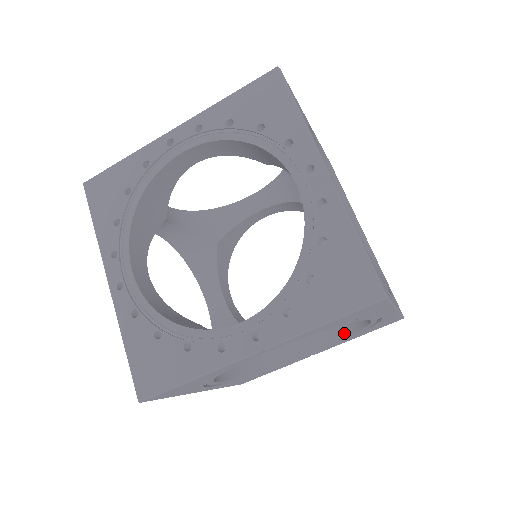
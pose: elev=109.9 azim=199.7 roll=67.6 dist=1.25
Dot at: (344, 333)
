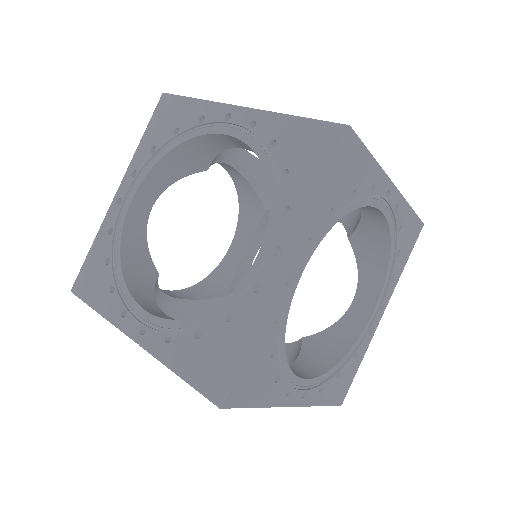
Dot at: occluded
